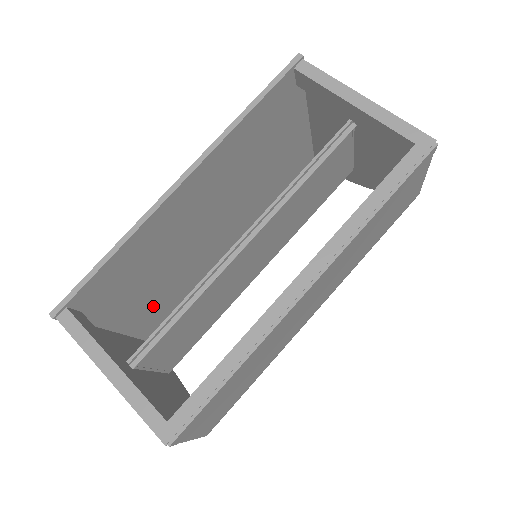
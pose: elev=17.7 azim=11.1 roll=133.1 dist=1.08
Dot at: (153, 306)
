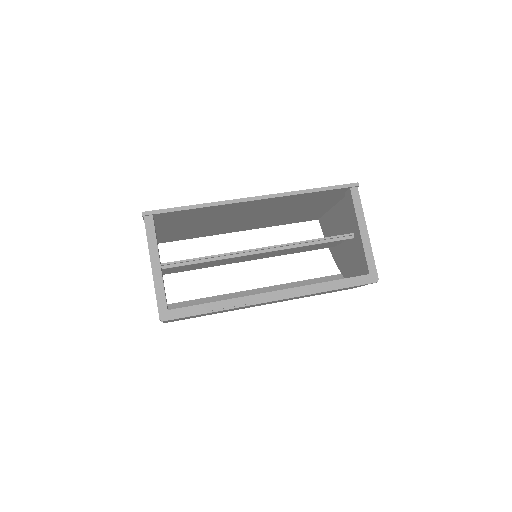
Dot at: (178, 232)
